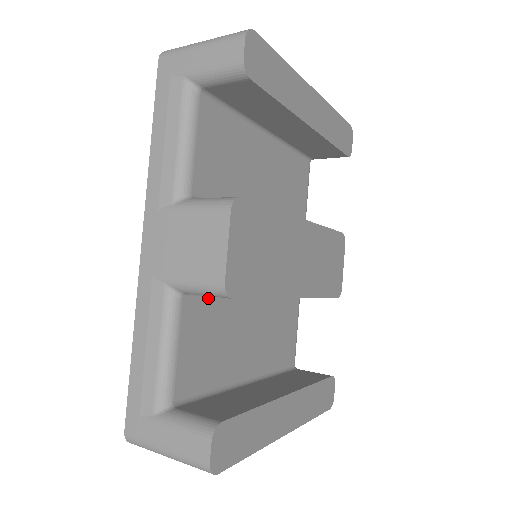
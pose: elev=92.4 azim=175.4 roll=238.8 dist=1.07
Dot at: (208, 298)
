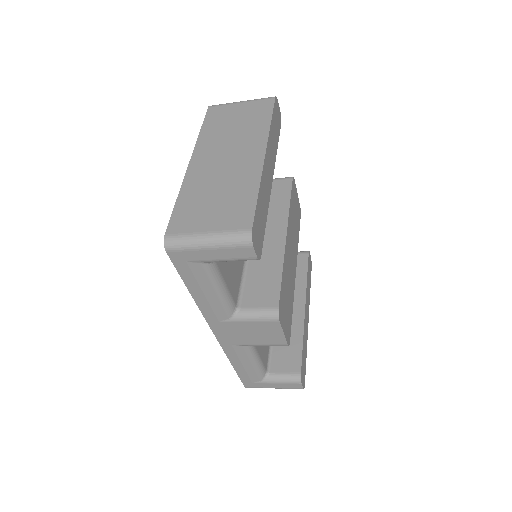
Dot at: occluded
